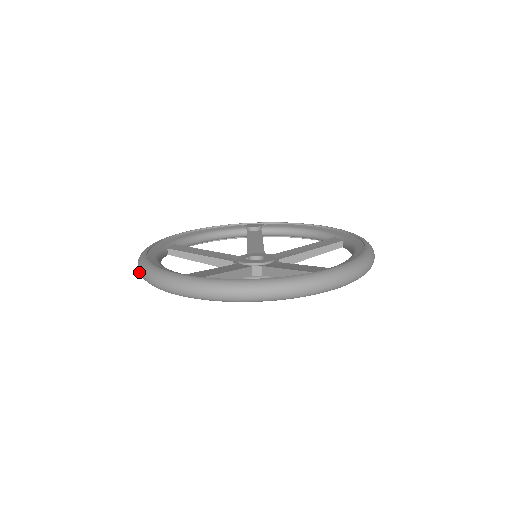
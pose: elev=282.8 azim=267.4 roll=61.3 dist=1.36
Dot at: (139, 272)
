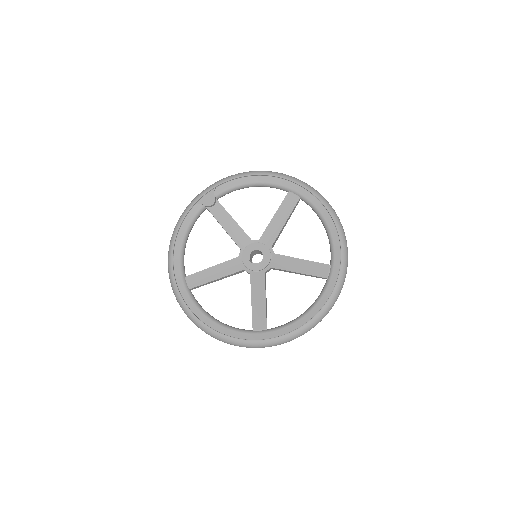
Dot at: occluded
